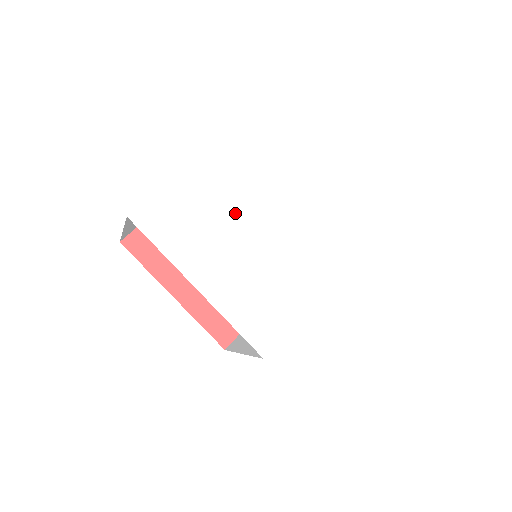
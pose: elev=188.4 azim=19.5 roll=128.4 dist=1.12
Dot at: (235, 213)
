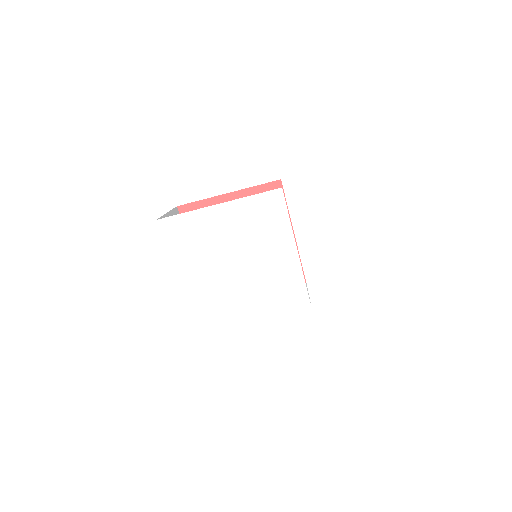
Dot at: (220, 280)
